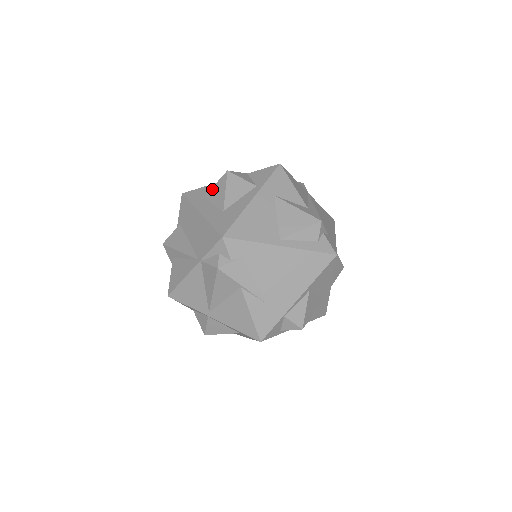
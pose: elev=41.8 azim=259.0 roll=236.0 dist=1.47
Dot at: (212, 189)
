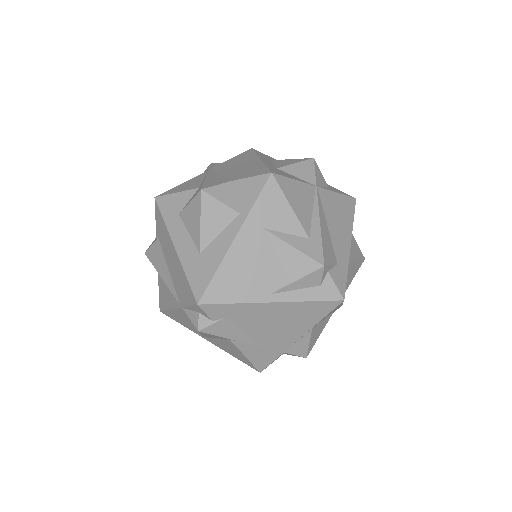
Dot at: (186, 209)
